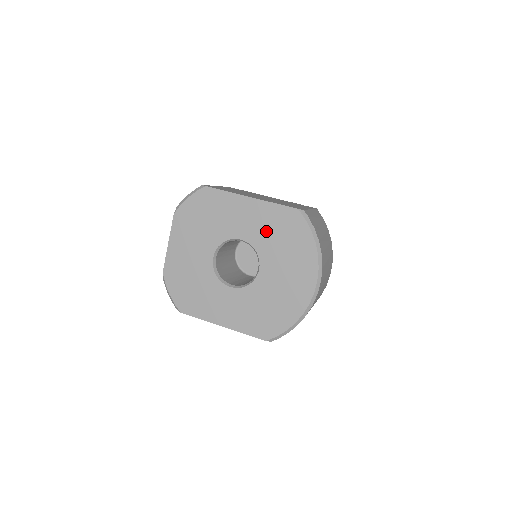
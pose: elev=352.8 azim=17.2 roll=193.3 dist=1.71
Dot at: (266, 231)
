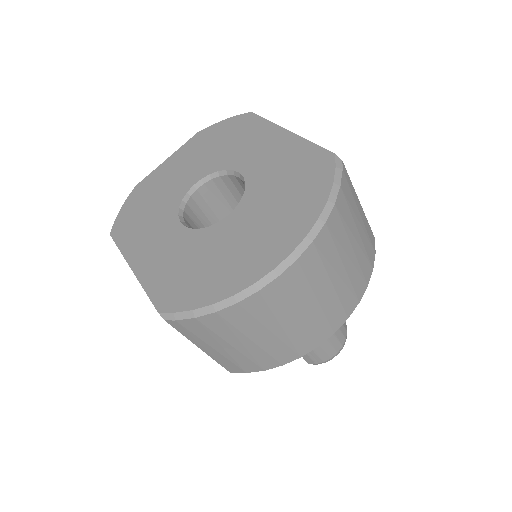
Dot at: (275, 170)
